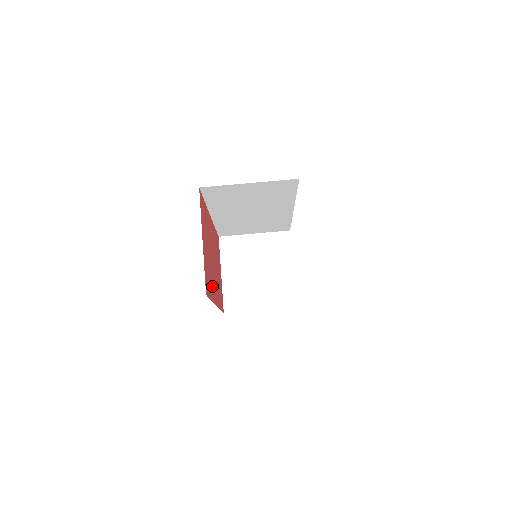
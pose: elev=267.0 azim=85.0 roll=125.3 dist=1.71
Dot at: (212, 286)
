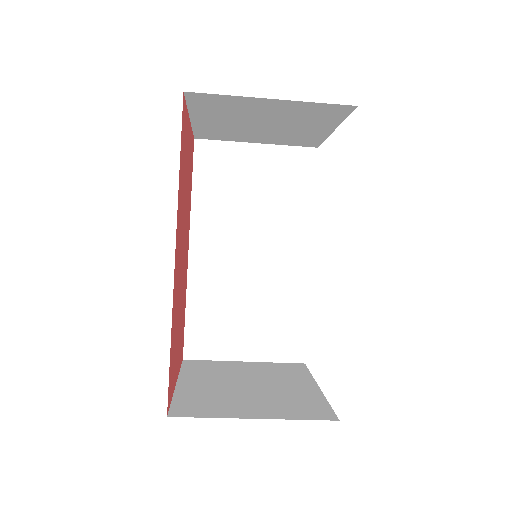
Dot at: (184, 288)
